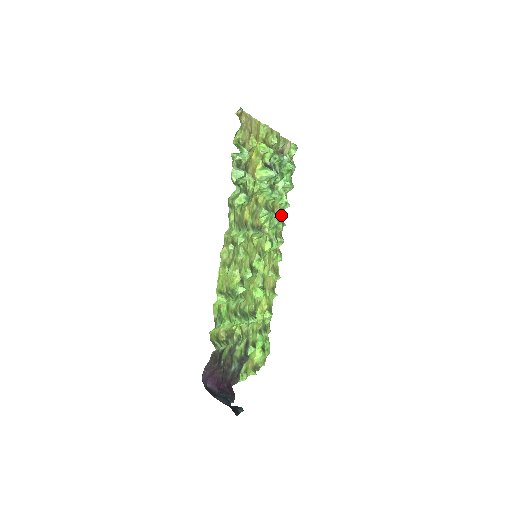
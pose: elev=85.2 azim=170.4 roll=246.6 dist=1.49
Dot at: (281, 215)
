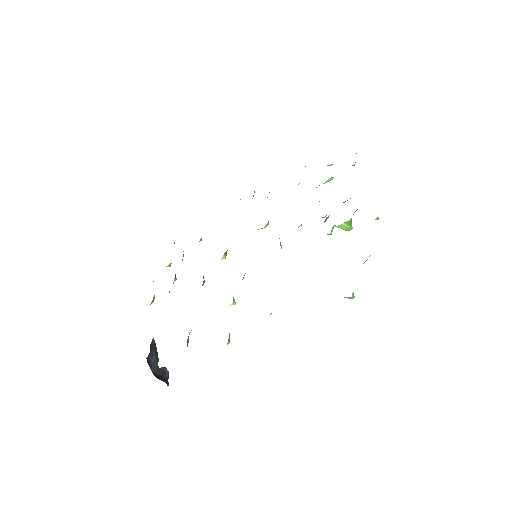
Dot at: occluded
